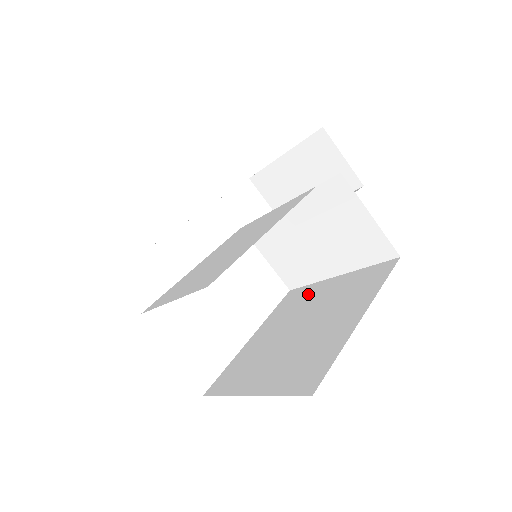
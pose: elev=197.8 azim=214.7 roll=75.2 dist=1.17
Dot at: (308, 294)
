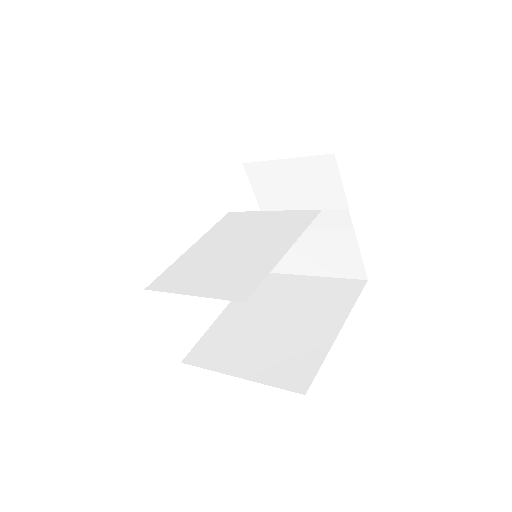
Dot at: (278, 284)
